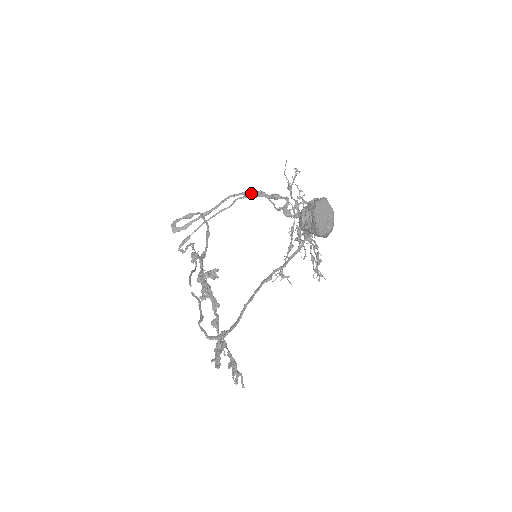
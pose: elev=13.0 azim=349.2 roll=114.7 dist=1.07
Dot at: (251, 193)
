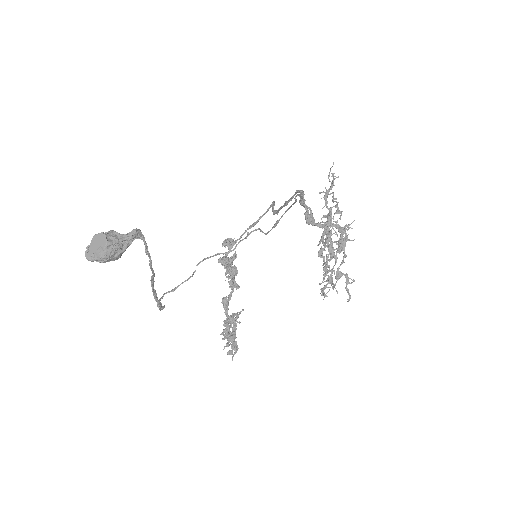
Dot at: (301, 192)
